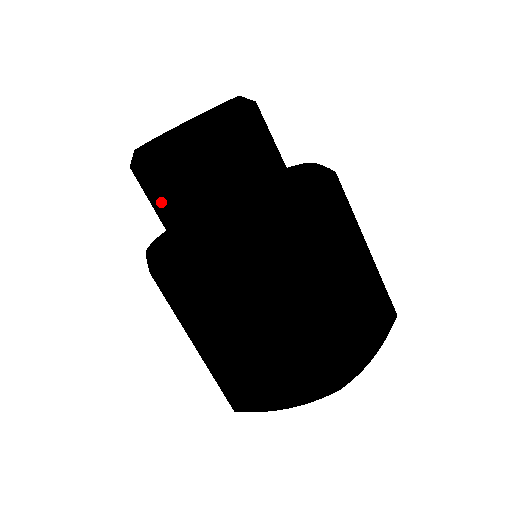
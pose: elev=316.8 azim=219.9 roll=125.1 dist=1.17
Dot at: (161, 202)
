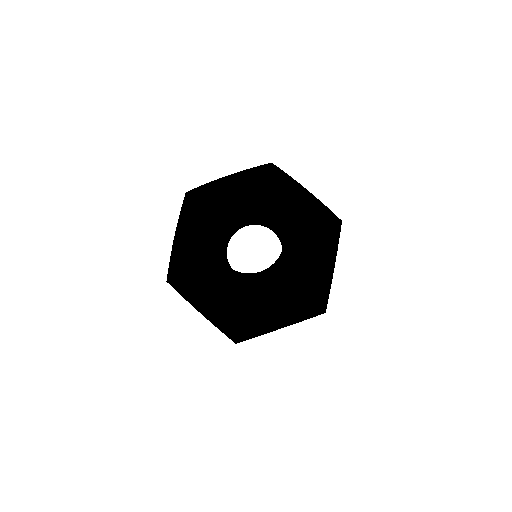
Dot at: occluded
